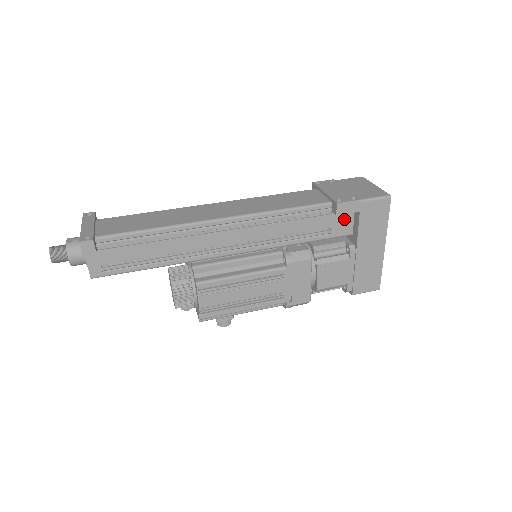
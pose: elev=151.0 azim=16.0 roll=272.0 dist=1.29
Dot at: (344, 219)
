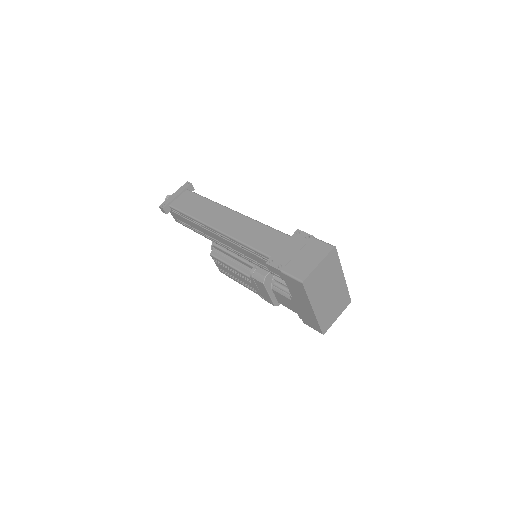
Dot at: occluded
